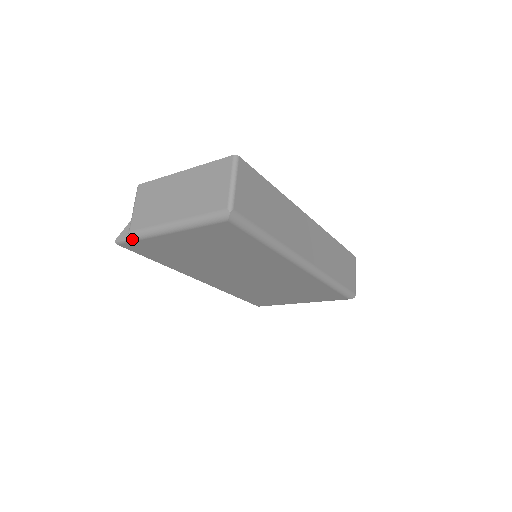
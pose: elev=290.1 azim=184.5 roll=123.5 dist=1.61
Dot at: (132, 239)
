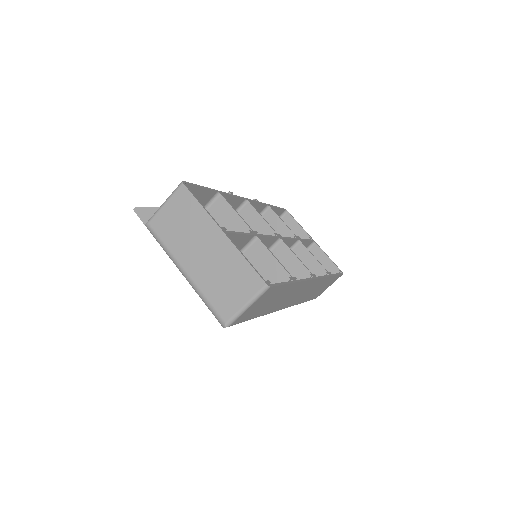
Dot at: (147, 228)
